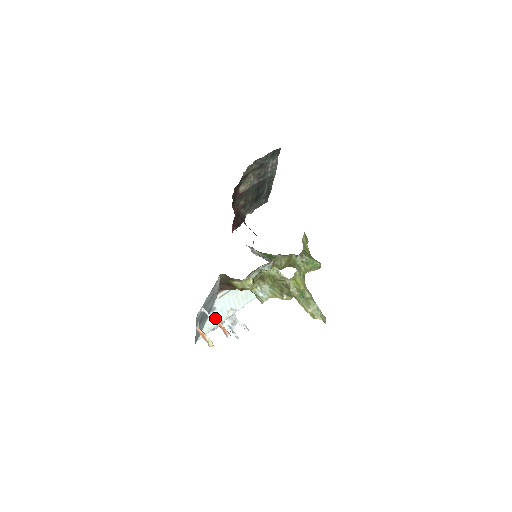
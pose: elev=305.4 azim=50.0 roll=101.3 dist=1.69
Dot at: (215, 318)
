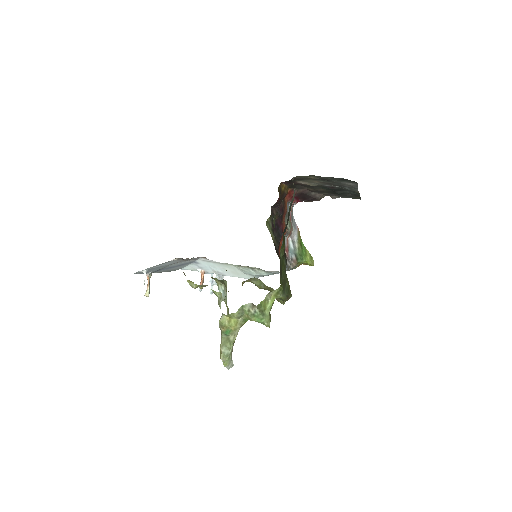
Dot at: (200, 267)
